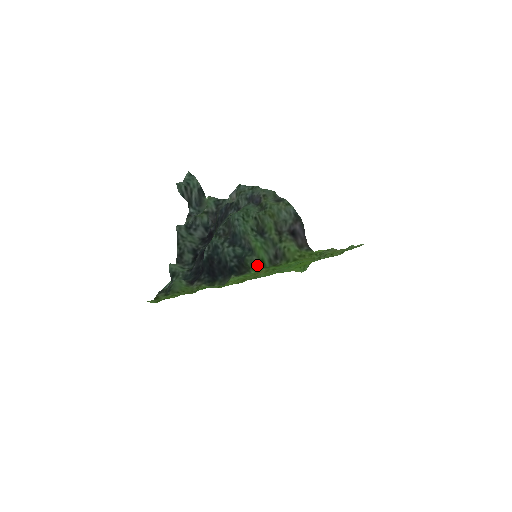
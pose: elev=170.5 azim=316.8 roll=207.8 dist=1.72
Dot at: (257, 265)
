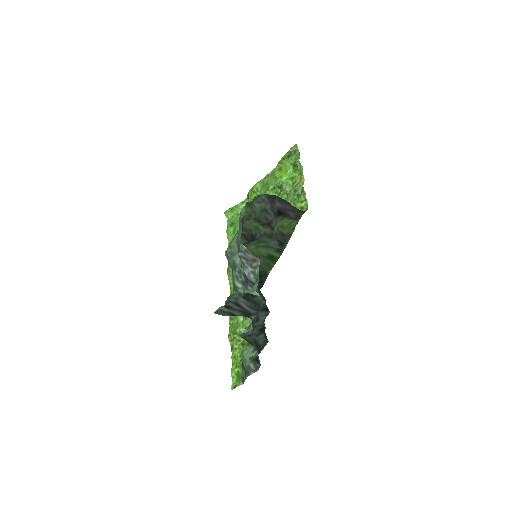
Dot at: (269, 264)
